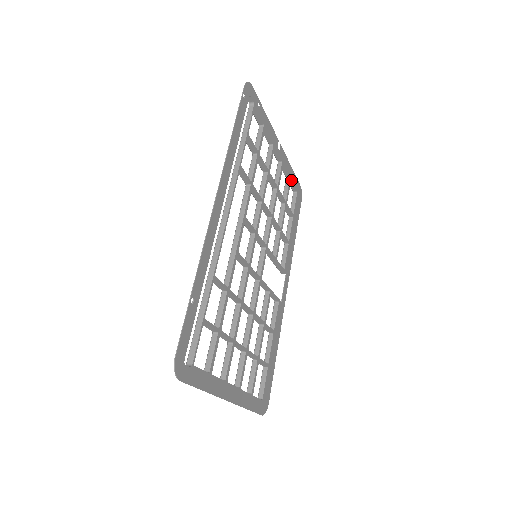
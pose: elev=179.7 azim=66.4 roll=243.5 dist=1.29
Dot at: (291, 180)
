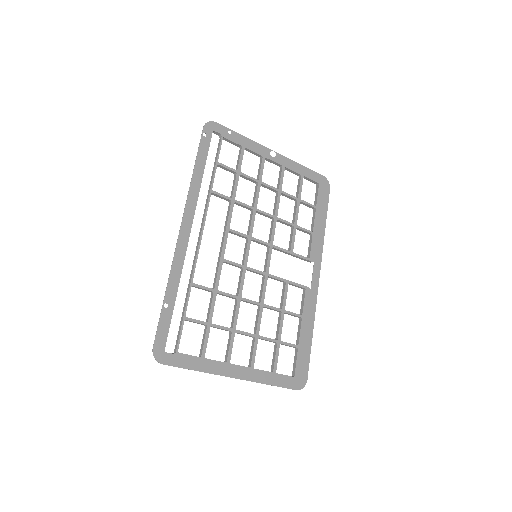
Dot at: (304, 176)
